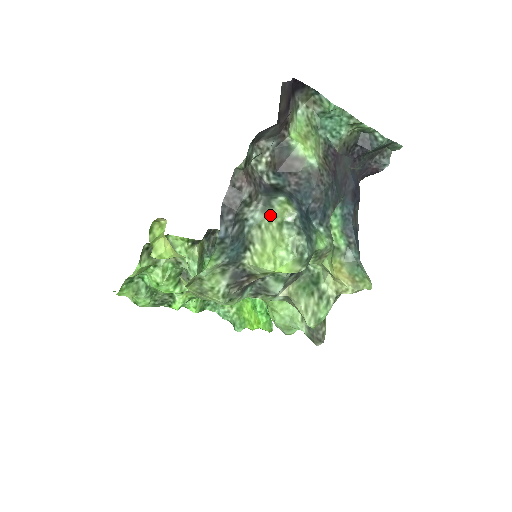
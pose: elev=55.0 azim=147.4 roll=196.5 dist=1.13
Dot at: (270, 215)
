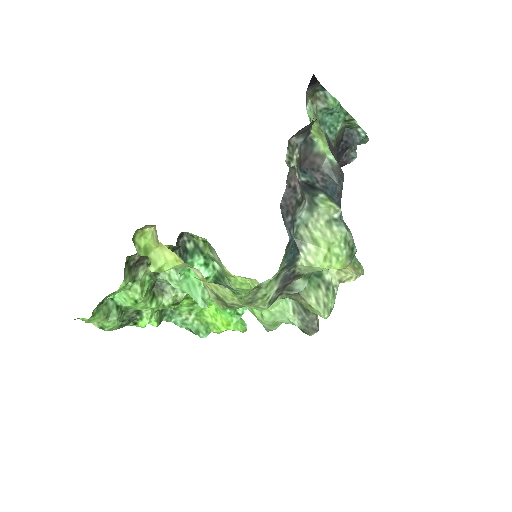
Dot at: (316, 213)
